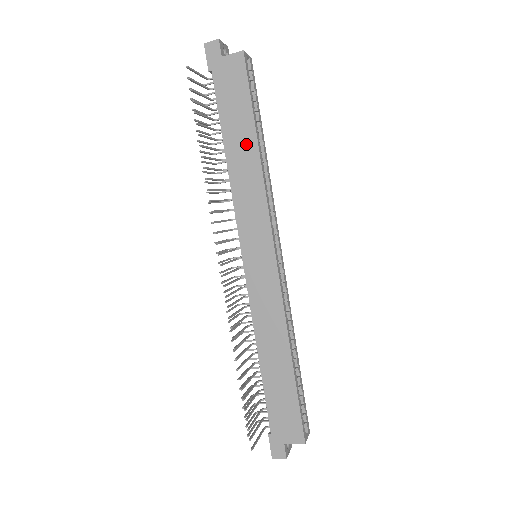
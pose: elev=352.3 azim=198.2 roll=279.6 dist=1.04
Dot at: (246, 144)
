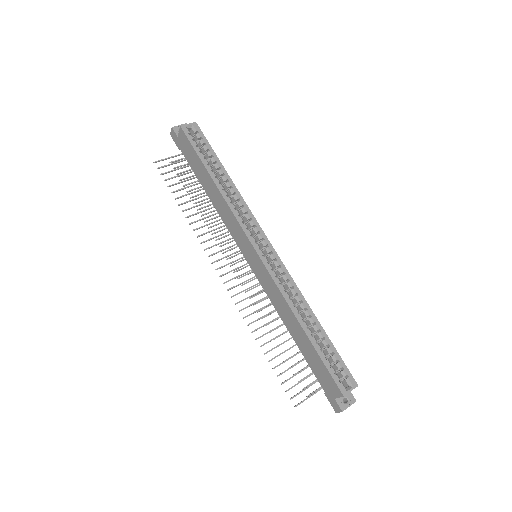
Dot at: (210, 184)
